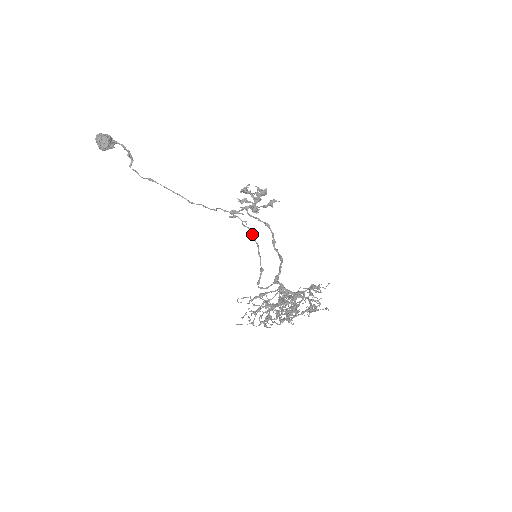
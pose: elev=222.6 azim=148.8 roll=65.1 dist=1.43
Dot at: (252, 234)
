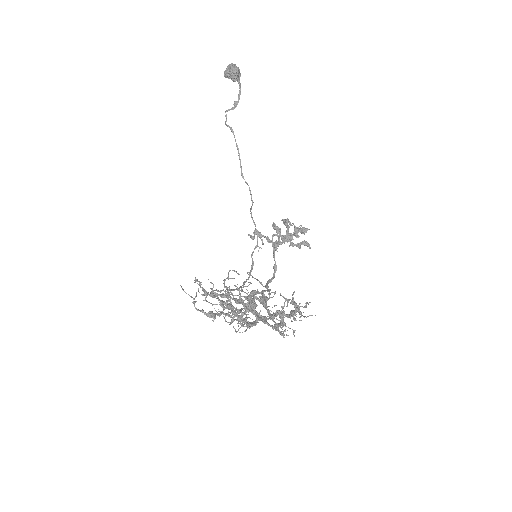
Dot at: (252, 268)
